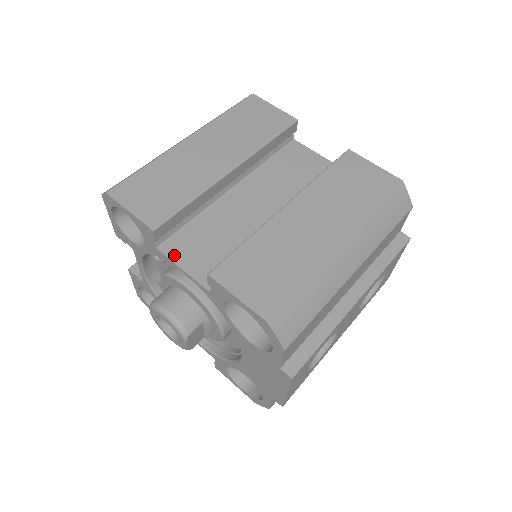
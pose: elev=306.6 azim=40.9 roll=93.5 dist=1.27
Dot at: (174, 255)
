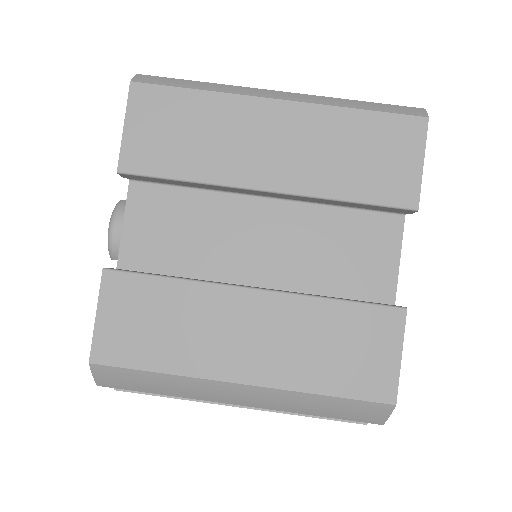
Dot at: (133, 204)
